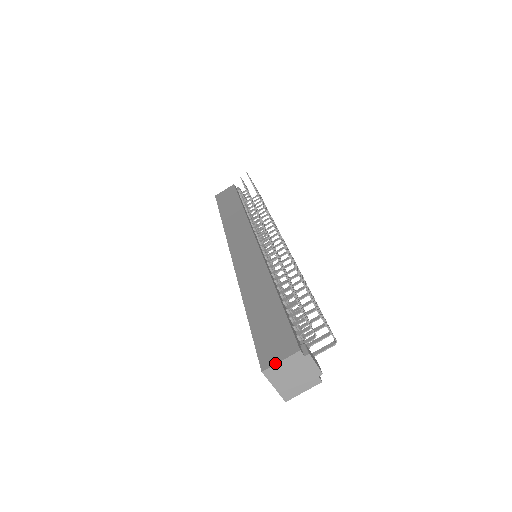
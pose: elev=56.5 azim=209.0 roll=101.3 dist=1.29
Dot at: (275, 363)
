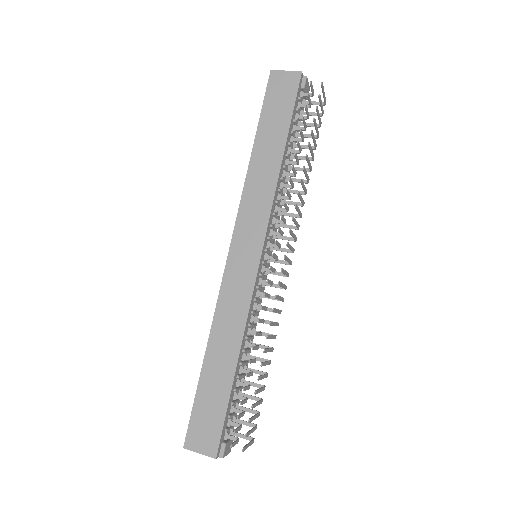
Dot at: (195, 451)
